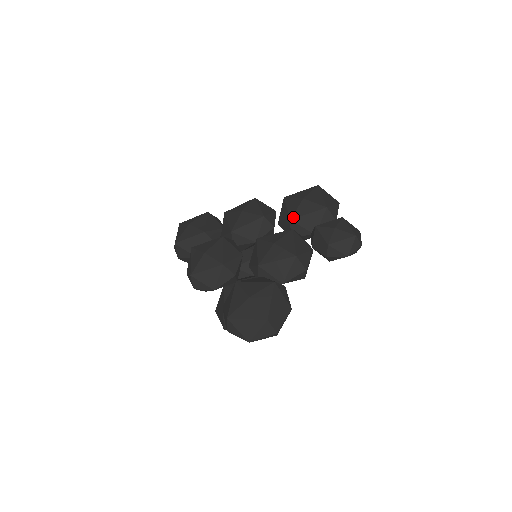
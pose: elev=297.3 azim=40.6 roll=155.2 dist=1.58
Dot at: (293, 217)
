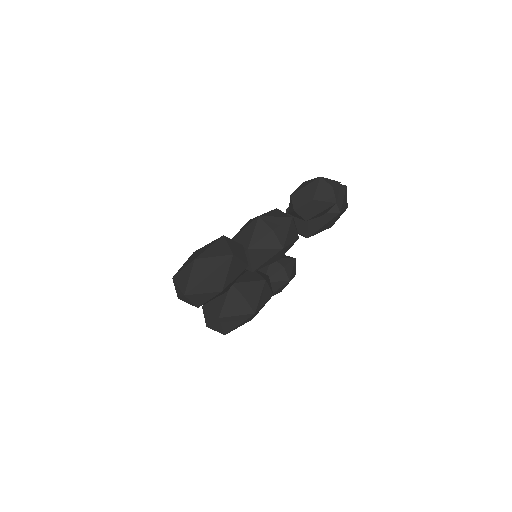
Dot at: occluded
